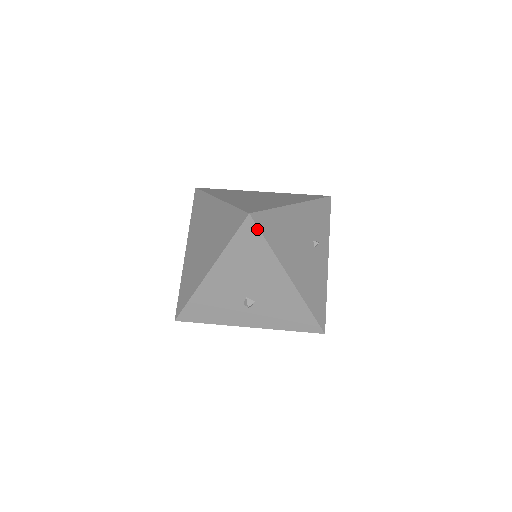
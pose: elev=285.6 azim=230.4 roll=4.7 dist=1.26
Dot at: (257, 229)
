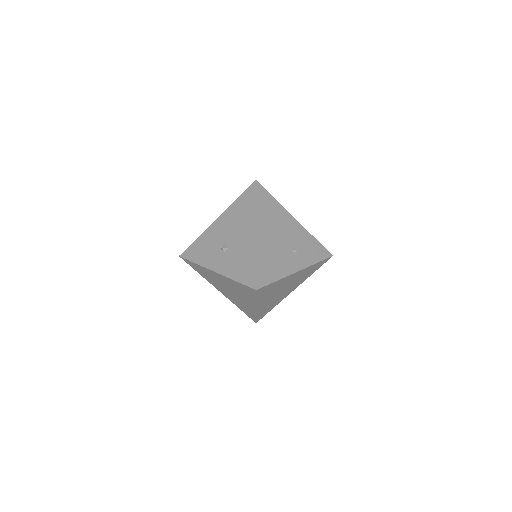
Dot at: (255, 191)
